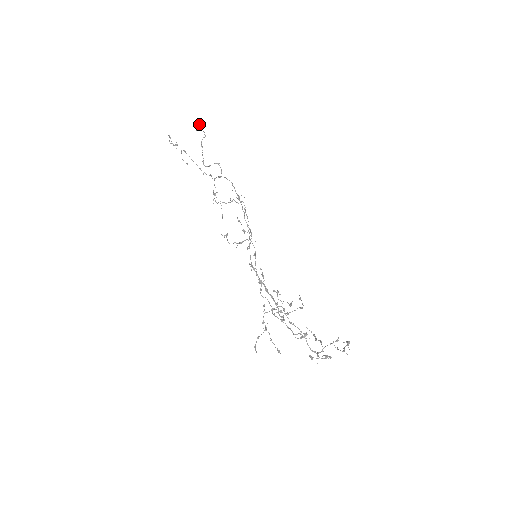
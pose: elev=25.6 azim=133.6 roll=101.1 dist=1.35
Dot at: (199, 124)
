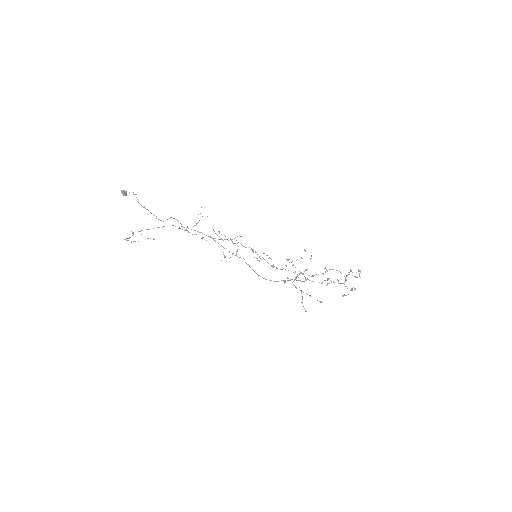
Dot at: (123, 192)
